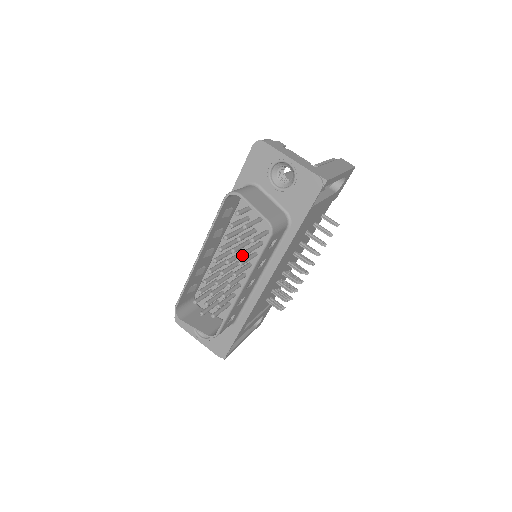
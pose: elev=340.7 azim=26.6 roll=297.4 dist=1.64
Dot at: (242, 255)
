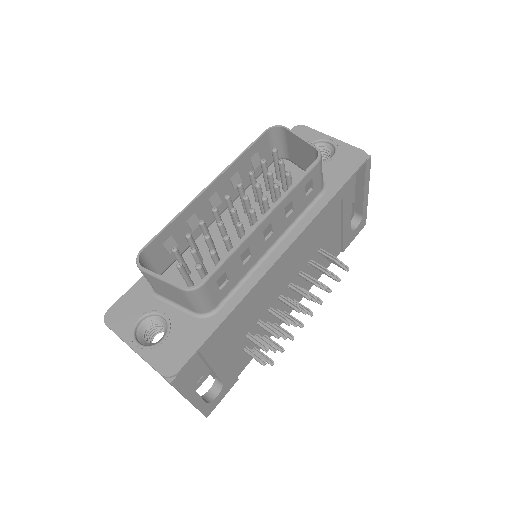
Dot at: occluded
